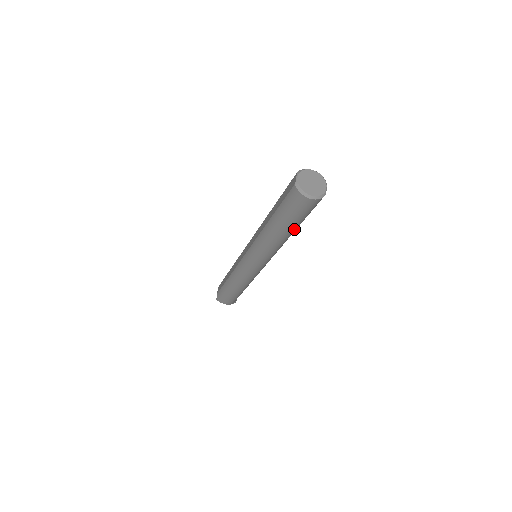
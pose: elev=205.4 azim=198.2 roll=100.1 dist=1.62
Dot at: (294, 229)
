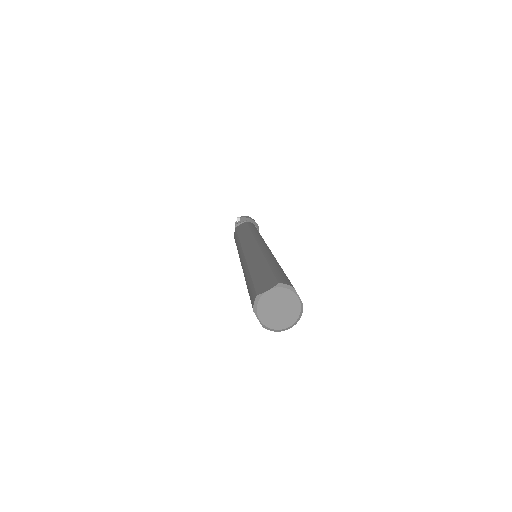
Dot at: occluded
